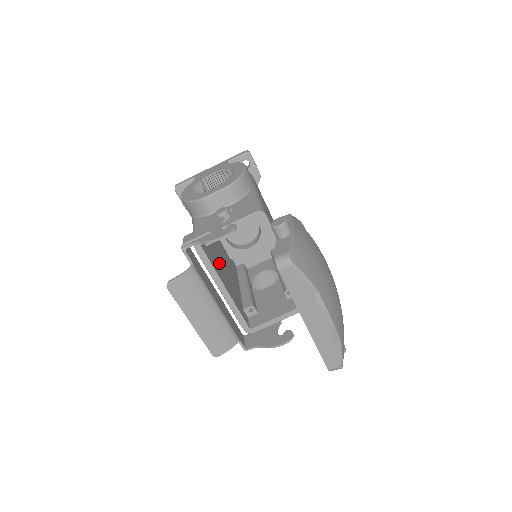
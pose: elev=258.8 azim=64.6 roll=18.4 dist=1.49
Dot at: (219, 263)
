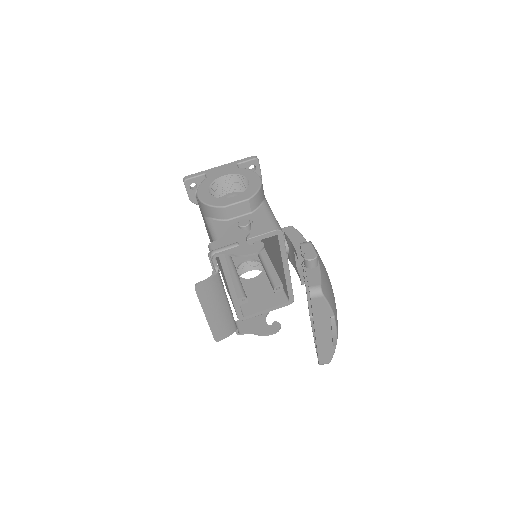
Dot at: occluded
